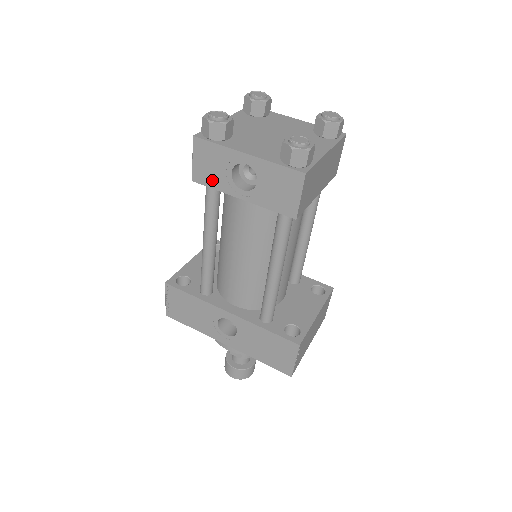
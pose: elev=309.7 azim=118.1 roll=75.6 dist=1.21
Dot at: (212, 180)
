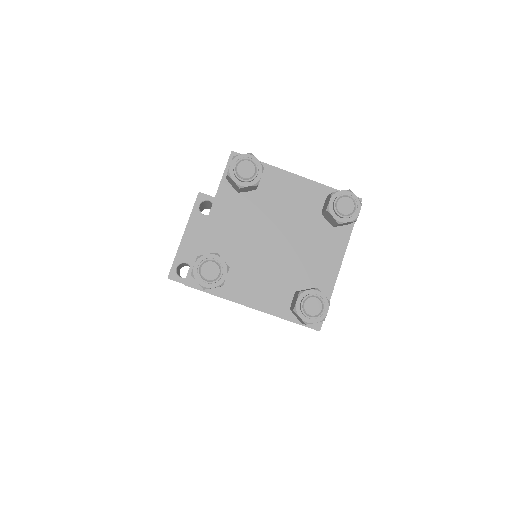
Dot at: occluded
